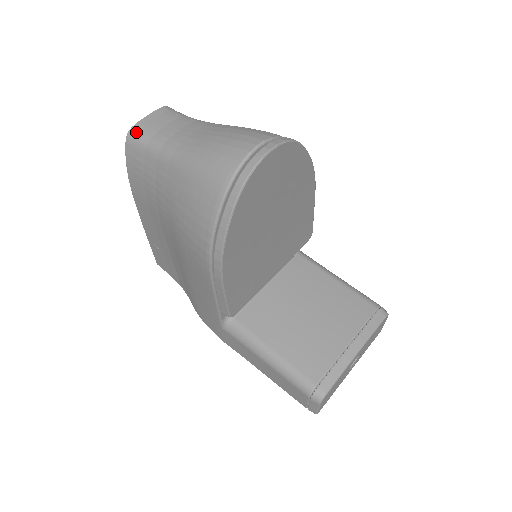
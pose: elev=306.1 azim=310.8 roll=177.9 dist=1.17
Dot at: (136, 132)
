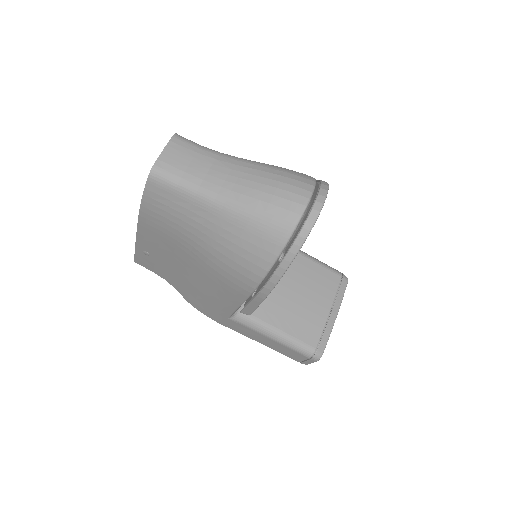
Dot at: (161, 171)
